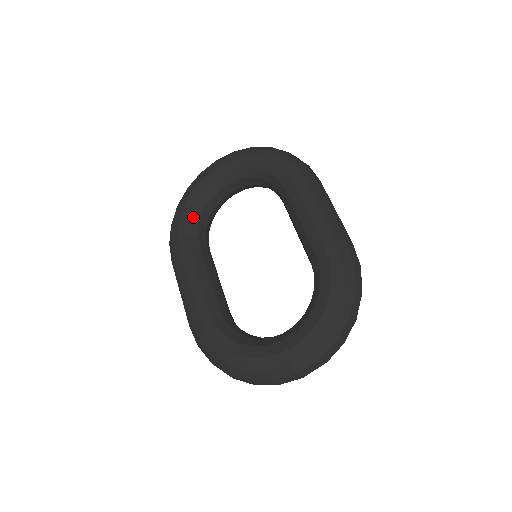
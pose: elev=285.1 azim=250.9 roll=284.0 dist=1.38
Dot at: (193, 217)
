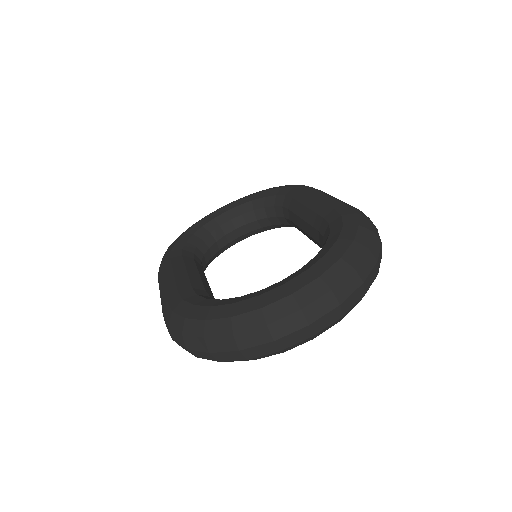
Dot at: (192, 240)
